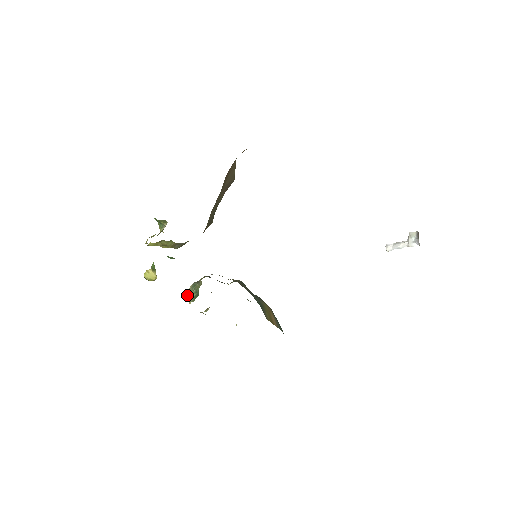
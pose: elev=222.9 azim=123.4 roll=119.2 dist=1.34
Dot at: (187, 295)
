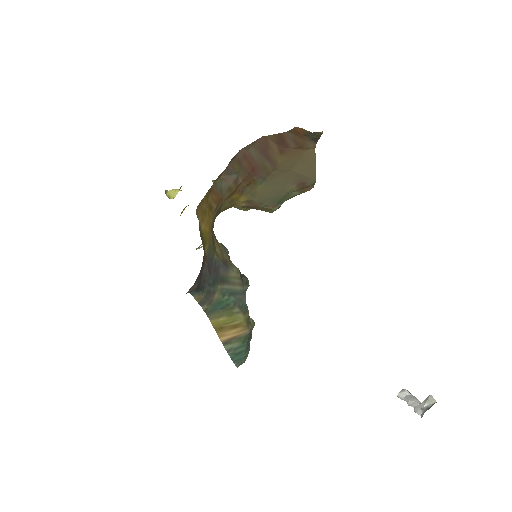
Dot at: (199, 247)
